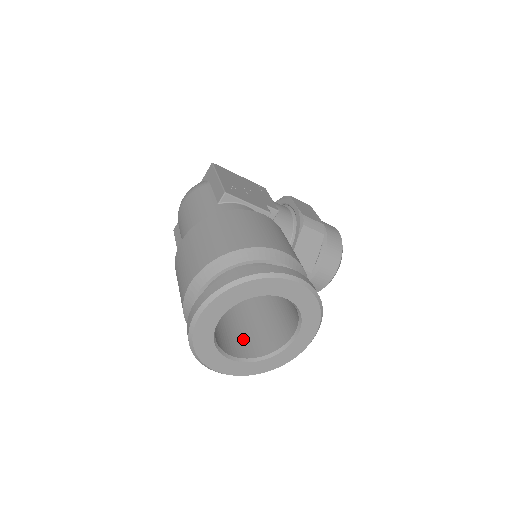
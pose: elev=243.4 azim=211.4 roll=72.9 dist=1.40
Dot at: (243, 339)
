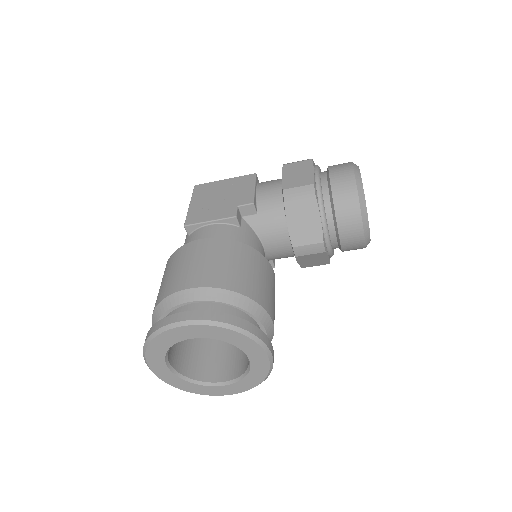
Dot at: (235, 358)
